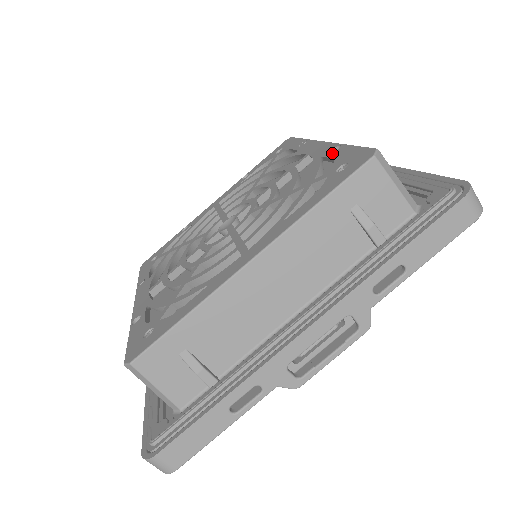
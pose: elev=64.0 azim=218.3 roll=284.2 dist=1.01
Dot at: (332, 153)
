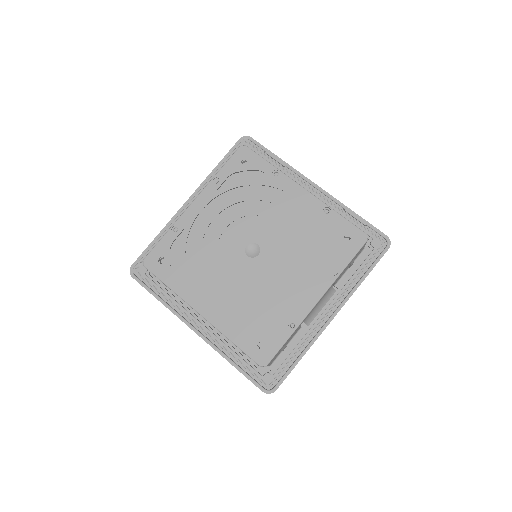
Dot at: (288, 325)
